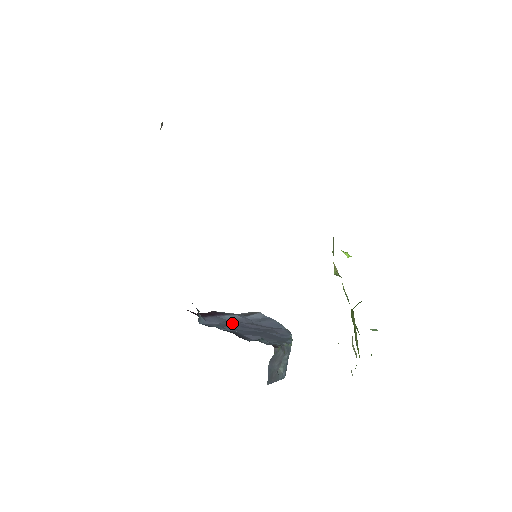
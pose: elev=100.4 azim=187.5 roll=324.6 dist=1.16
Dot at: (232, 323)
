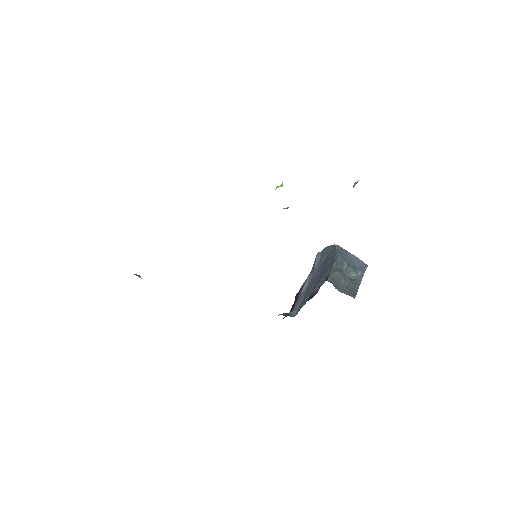
Dot at: (308, 289)
